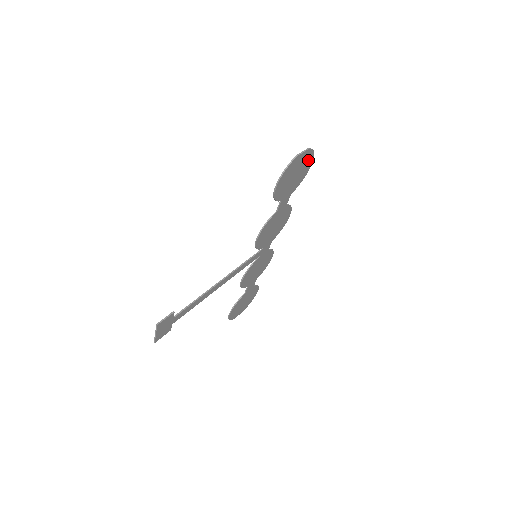
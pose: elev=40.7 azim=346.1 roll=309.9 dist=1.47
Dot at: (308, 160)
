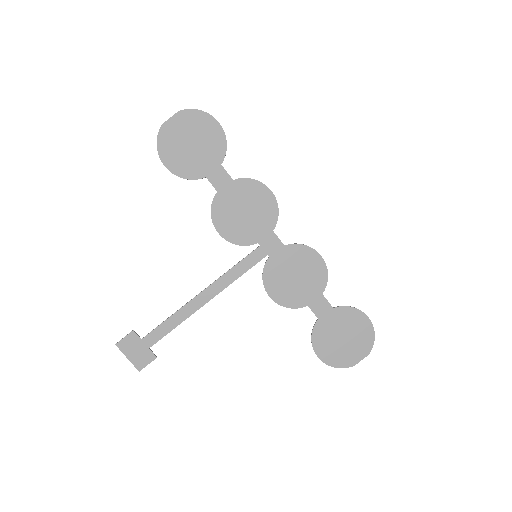
Dot at: (200, 121)
